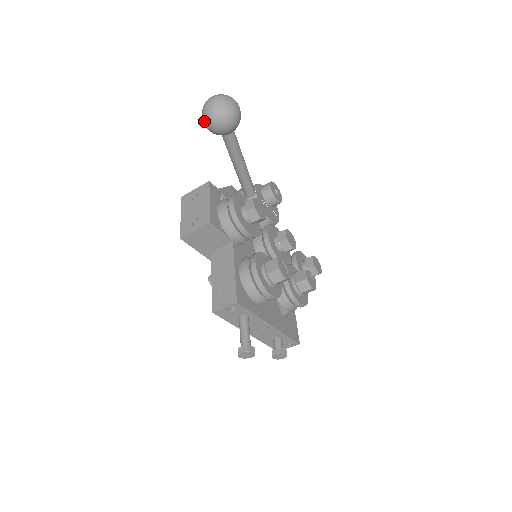
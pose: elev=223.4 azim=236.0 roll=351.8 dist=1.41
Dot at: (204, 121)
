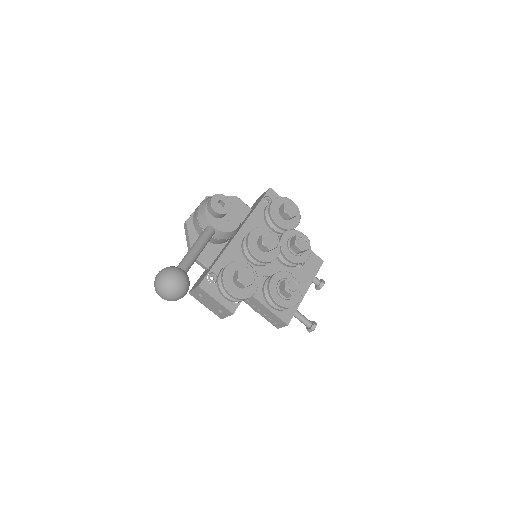
Dot at: occluded
